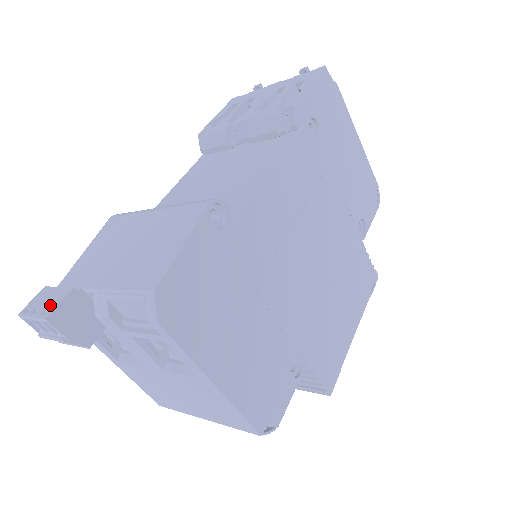
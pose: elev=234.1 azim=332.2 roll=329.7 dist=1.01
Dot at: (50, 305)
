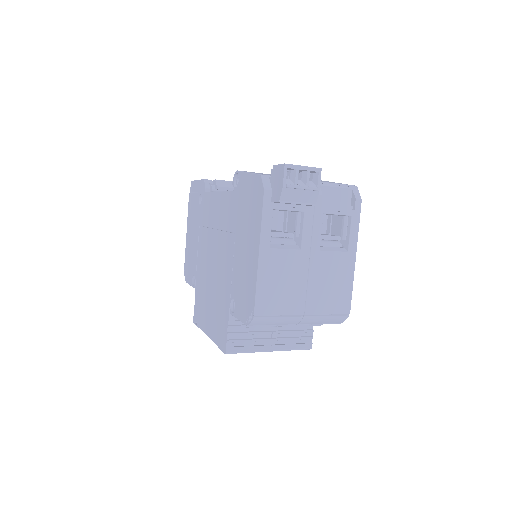
Dot at: occluded
